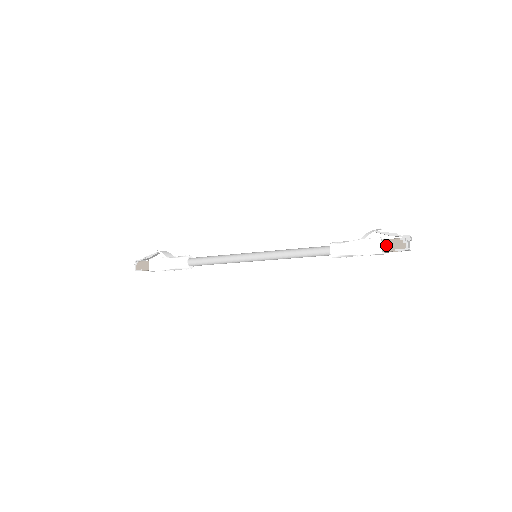
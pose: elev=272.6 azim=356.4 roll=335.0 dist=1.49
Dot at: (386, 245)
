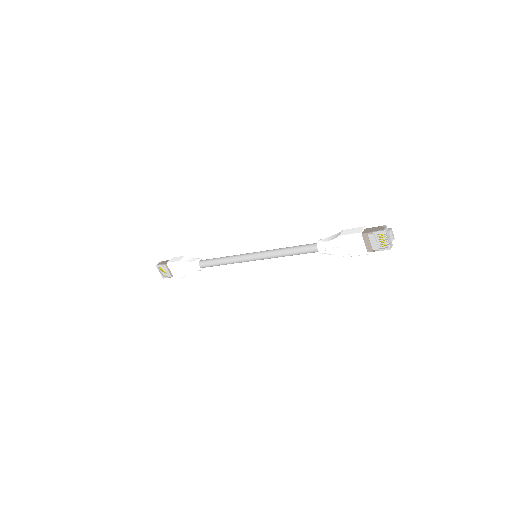
Dot at: (367, 230)
